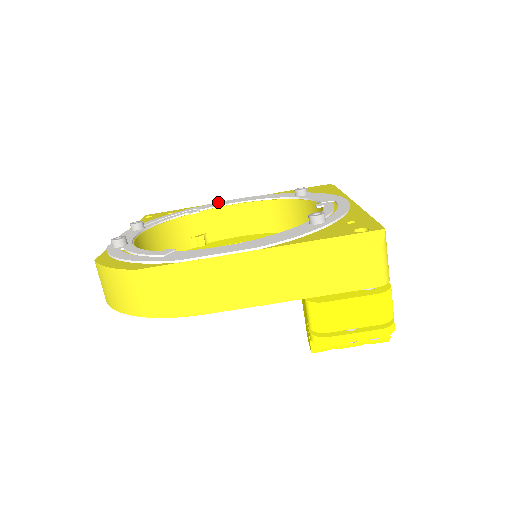
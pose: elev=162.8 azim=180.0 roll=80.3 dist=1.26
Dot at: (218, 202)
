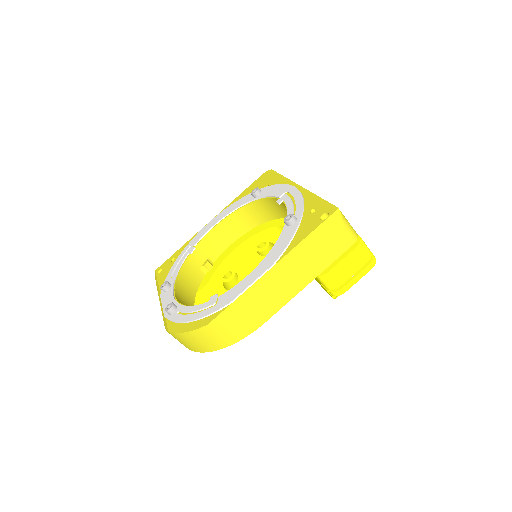
Dot at: (200, 231)
